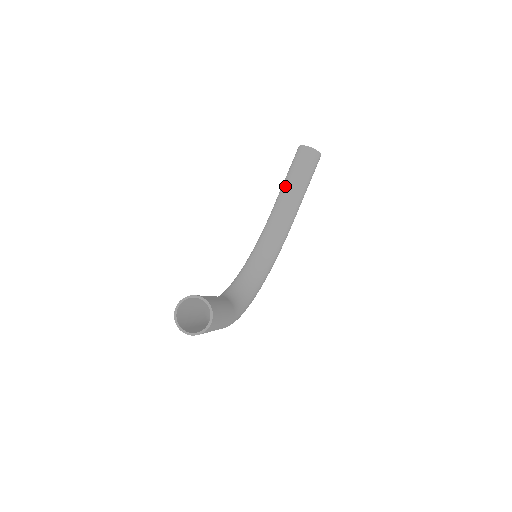
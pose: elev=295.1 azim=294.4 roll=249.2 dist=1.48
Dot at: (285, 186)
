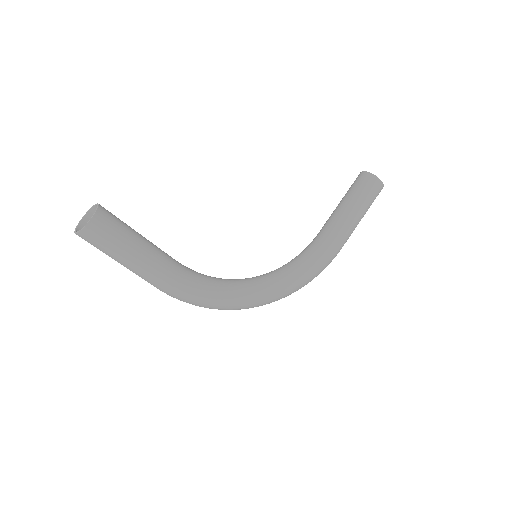
Dot at: (333, 212)
